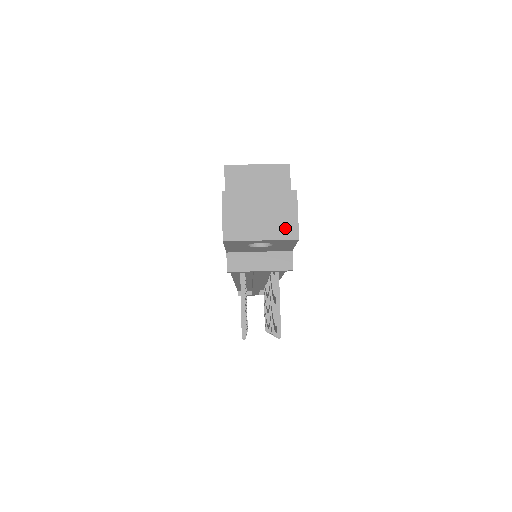
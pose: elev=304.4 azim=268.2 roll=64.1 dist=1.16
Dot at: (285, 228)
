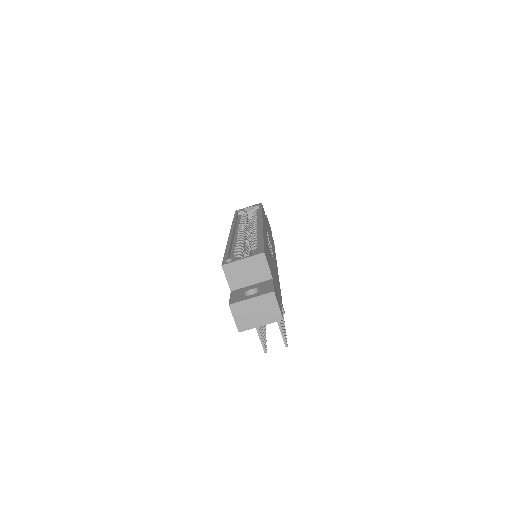
Dot at: (273, 316)
